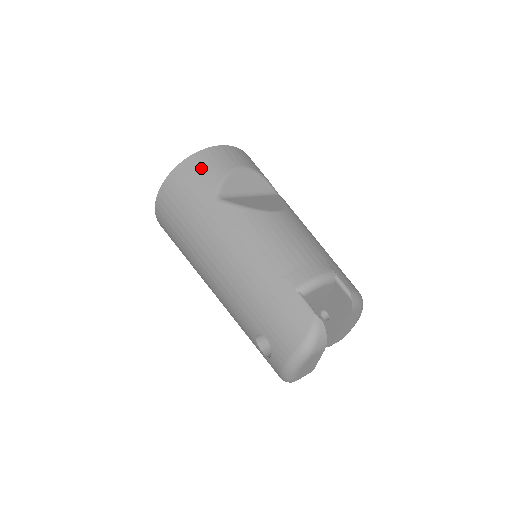
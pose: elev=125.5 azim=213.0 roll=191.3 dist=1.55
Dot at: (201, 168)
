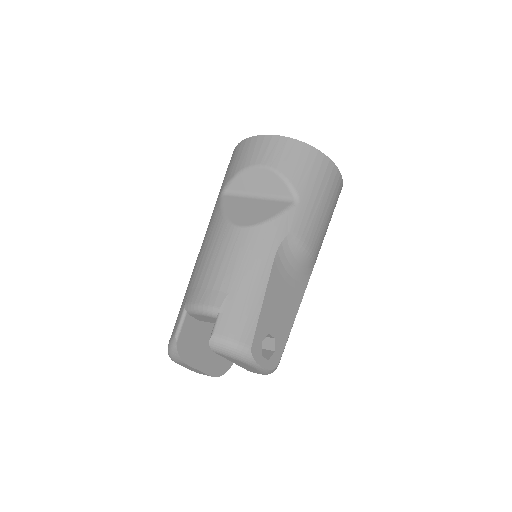
Dot at: (235, 158)
